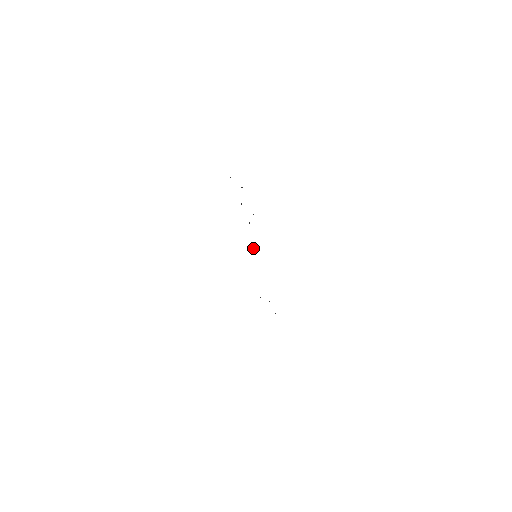
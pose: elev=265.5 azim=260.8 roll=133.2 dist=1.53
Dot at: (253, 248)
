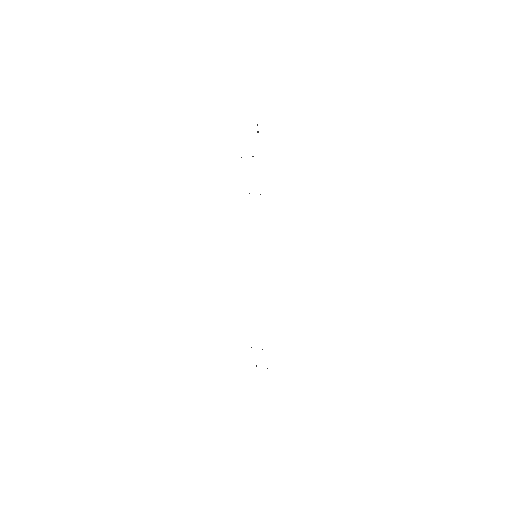
Dot at: occluded
